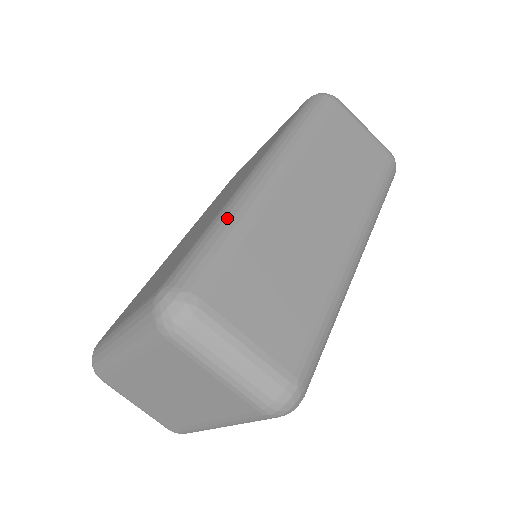
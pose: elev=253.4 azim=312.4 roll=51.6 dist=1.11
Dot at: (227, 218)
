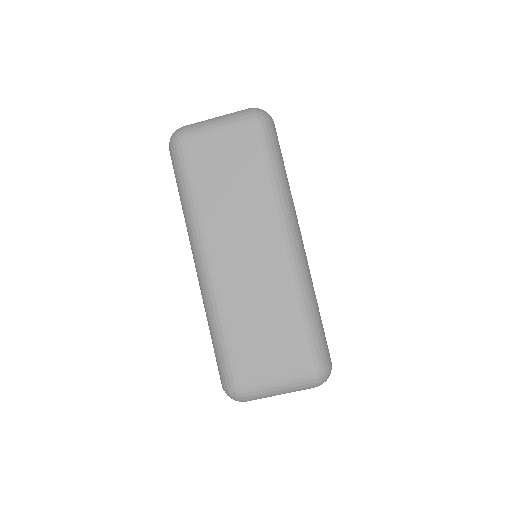
Dot at: (210, 323)
